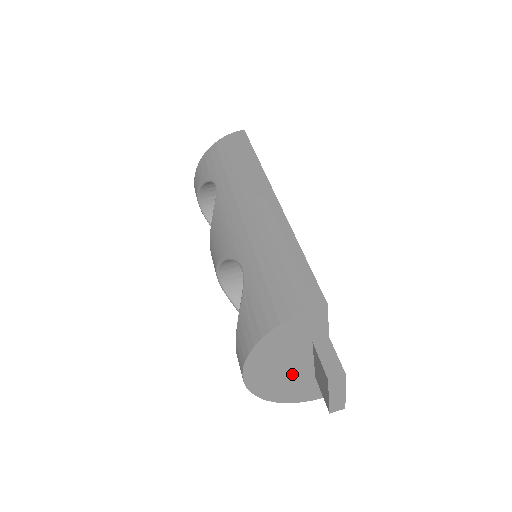
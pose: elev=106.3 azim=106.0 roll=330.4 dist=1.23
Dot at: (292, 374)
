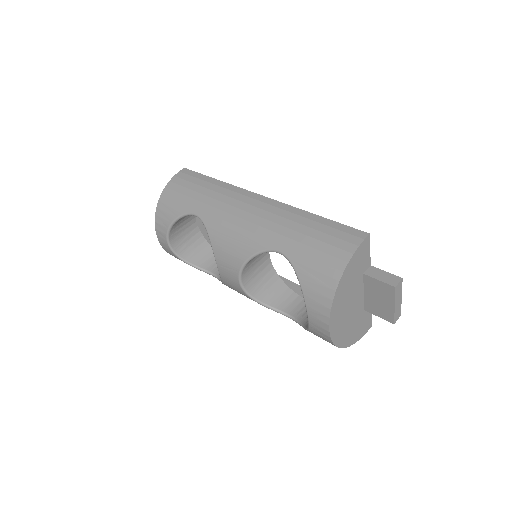
Dot at: (353, 312)
